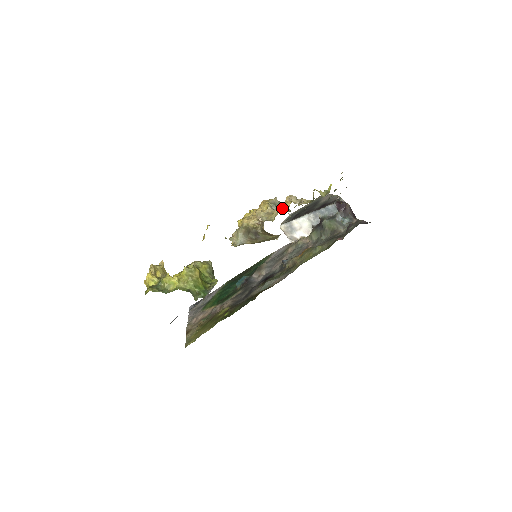
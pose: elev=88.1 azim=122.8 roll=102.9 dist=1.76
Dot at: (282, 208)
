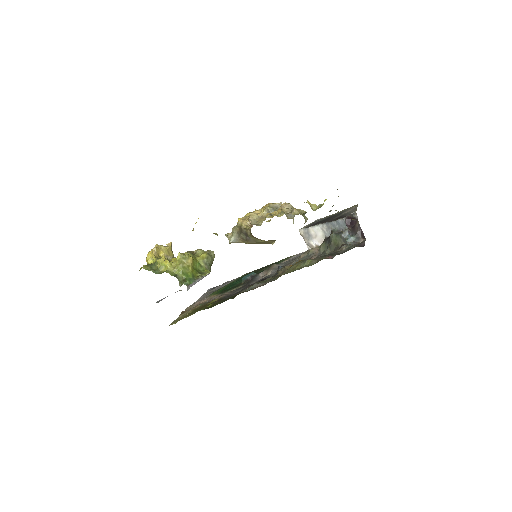
Dot at: occluded
